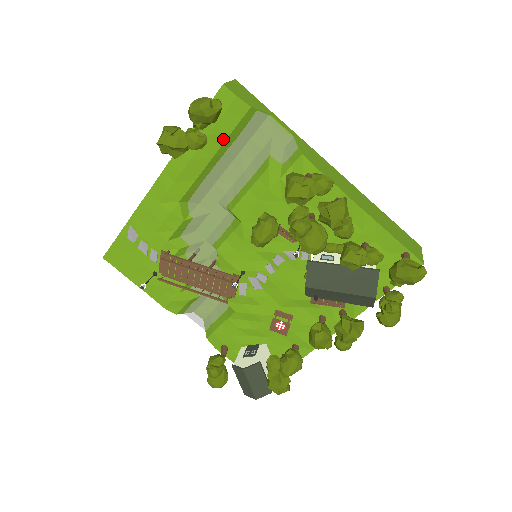
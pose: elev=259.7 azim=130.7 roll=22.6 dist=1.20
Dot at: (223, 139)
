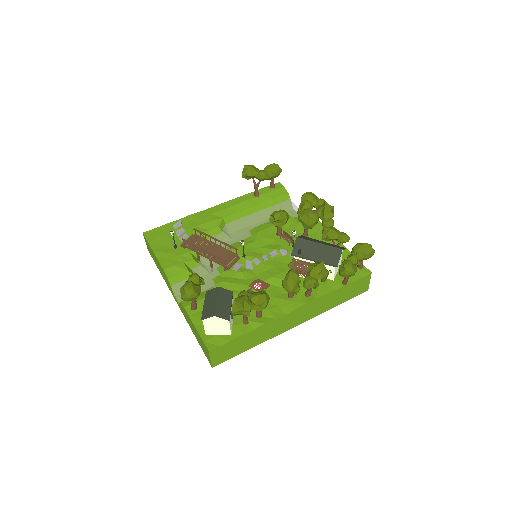
Dot at: (267, 200)
